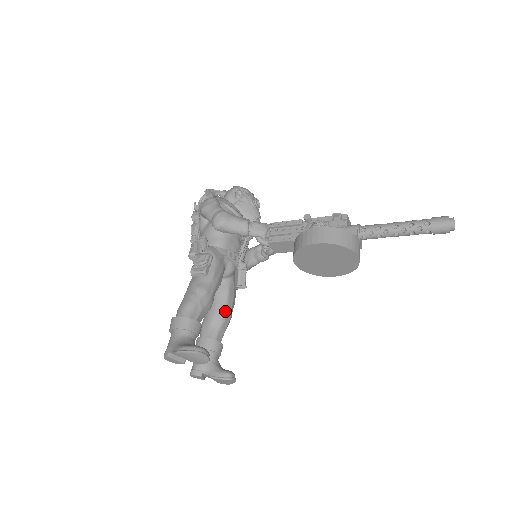
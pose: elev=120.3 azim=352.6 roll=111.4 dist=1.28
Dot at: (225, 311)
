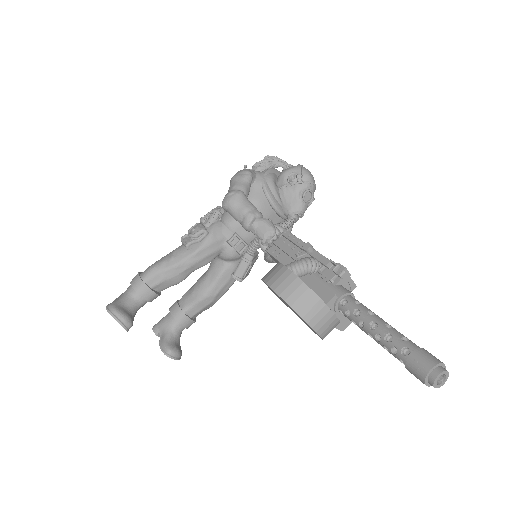
Dot at: (207, 291)
